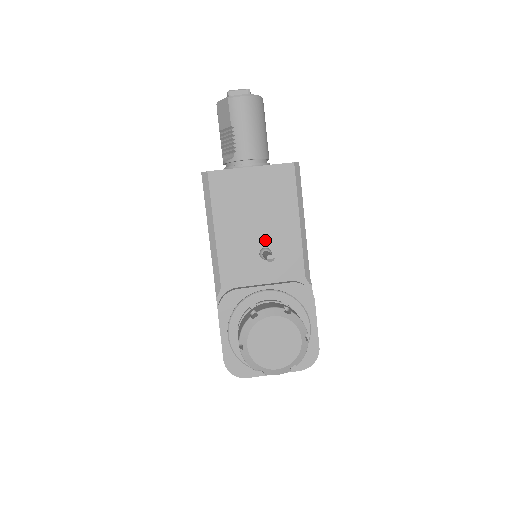
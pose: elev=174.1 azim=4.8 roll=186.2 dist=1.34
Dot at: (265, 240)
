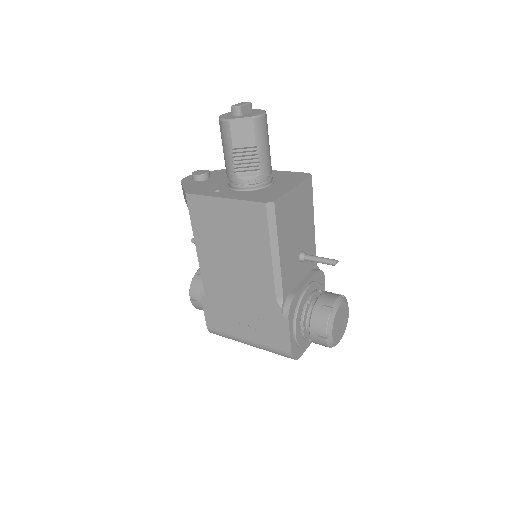
Dot at: (301, 246)
